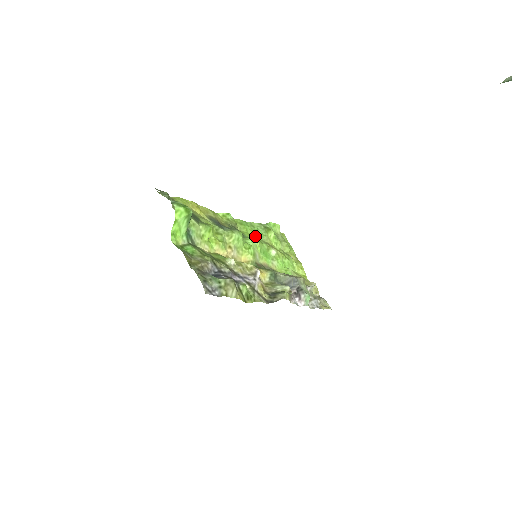
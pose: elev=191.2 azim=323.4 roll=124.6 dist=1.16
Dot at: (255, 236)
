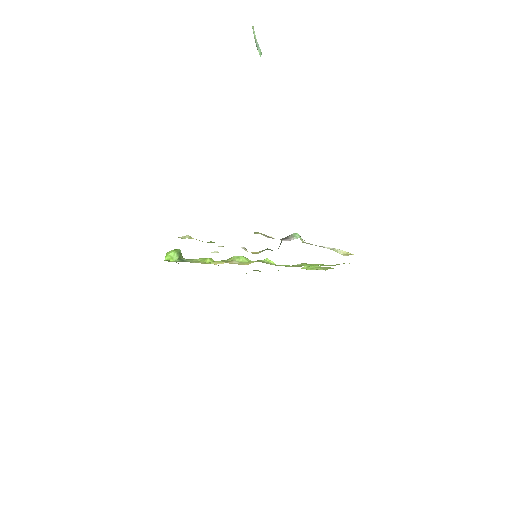
Dot at: occluded
